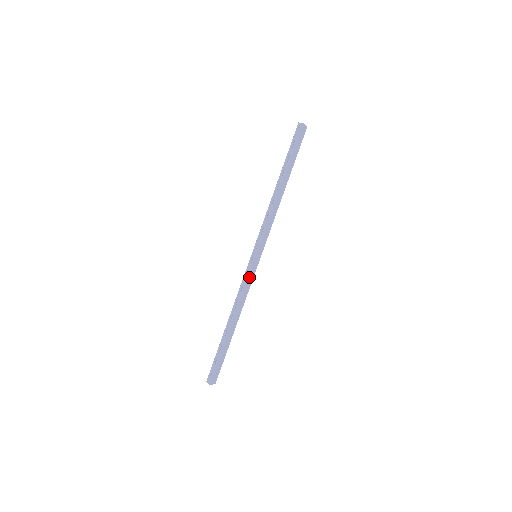
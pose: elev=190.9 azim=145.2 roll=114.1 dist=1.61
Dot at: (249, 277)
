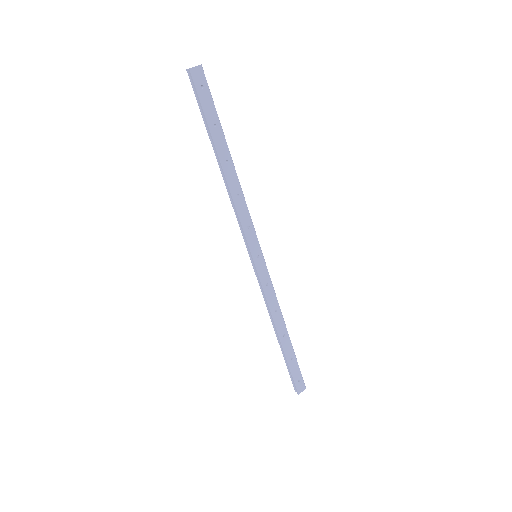
Dot at: (263, 283)
